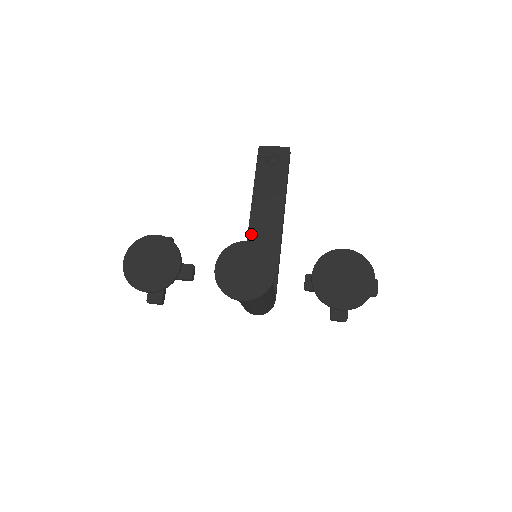
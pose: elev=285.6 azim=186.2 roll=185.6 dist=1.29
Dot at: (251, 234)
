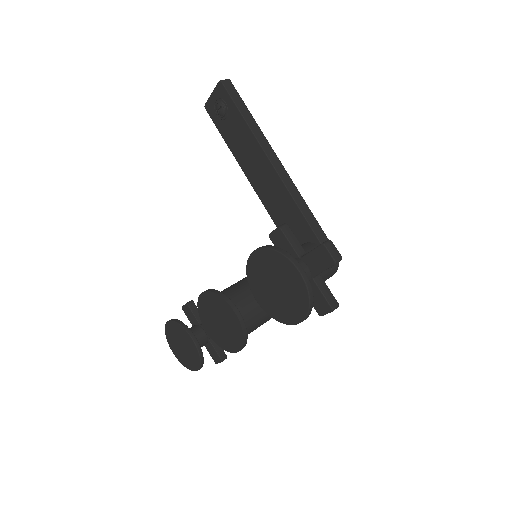
Dot at: (265, 204)
